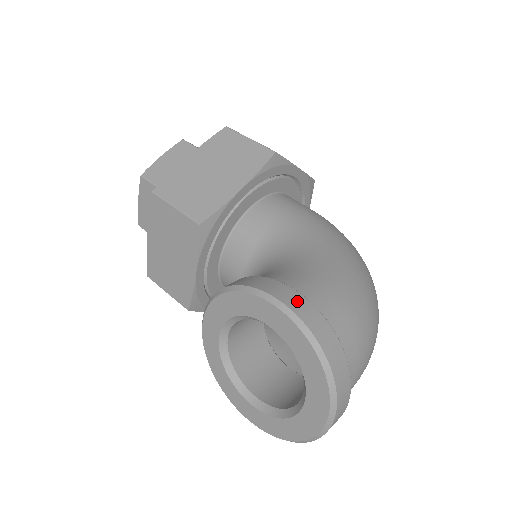
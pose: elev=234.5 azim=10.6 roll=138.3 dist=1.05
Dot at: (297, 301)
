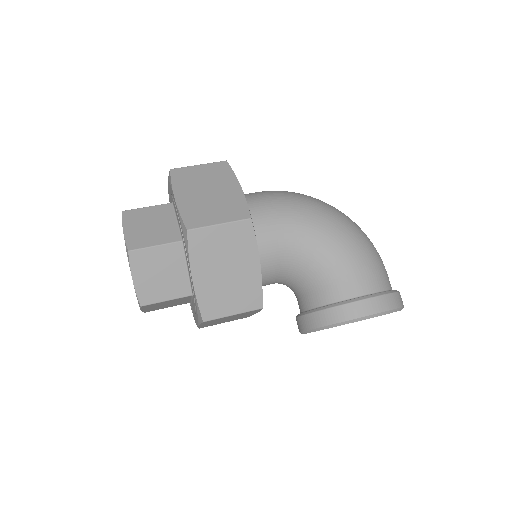
Dot at: (376, 304)
